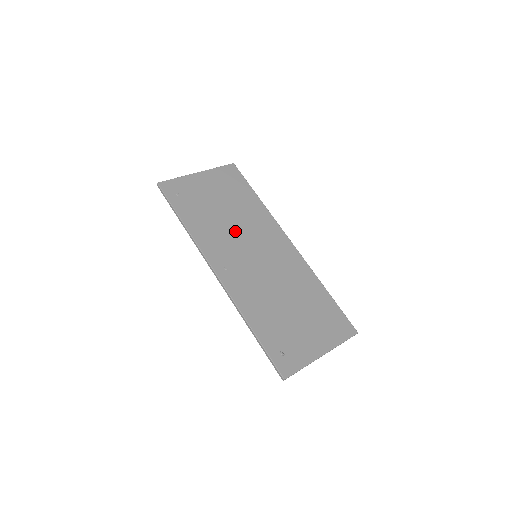
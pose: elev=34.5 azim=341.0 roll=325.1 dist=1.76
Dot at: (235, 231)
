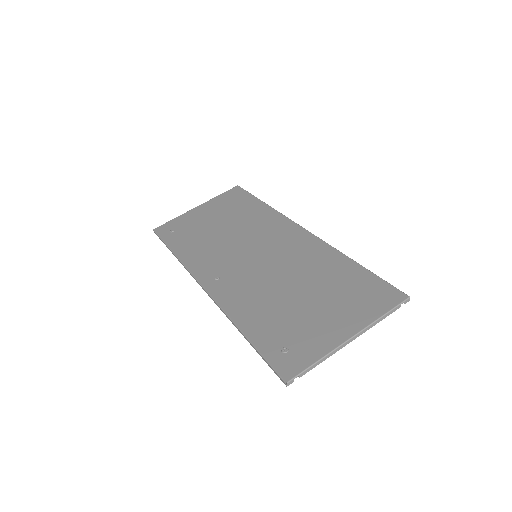
Dot at: (232, 241)
